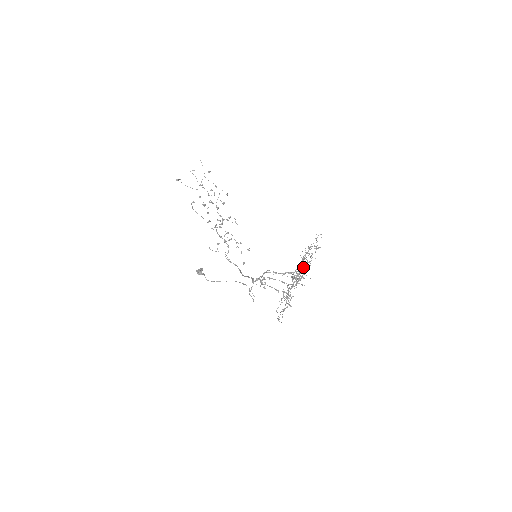
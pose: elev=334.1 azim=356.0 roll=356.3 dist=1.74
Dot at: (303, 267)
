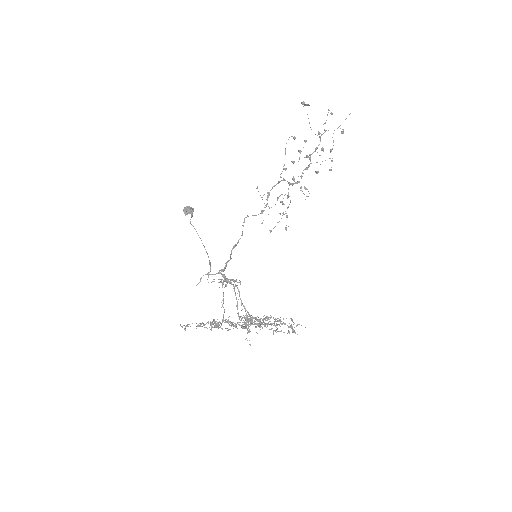
Dot at: occluded
